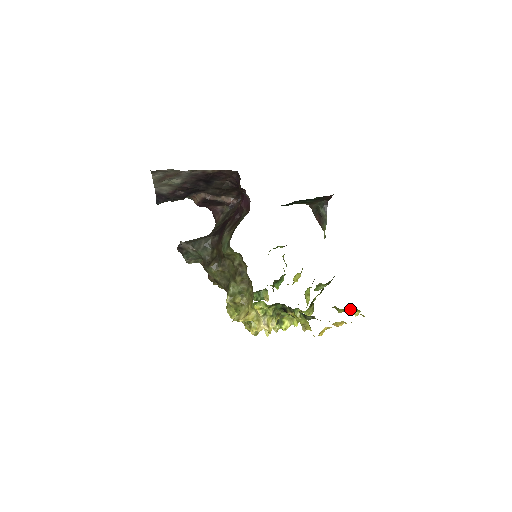
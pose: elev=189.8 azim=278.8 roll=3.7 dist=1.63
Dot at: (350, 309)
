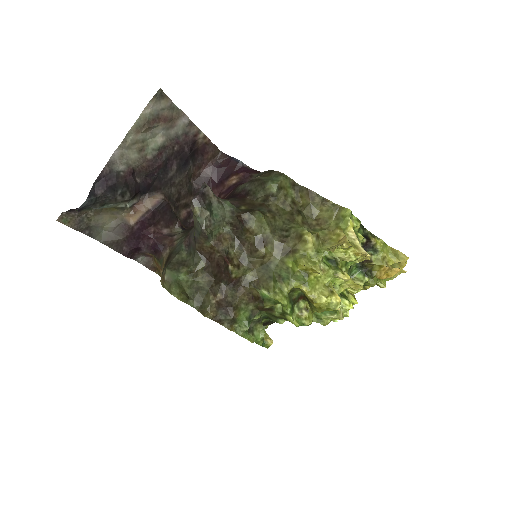
Dot at: occluded
